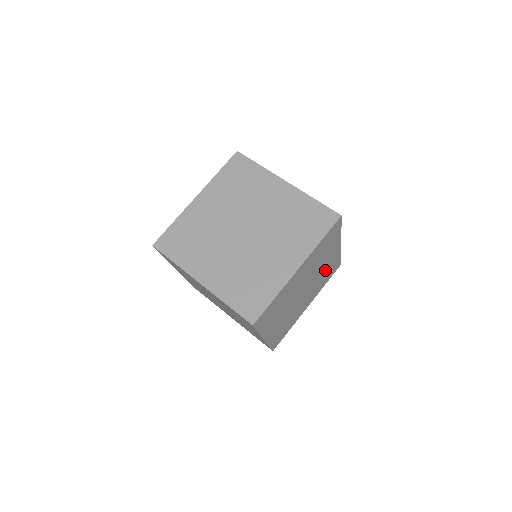
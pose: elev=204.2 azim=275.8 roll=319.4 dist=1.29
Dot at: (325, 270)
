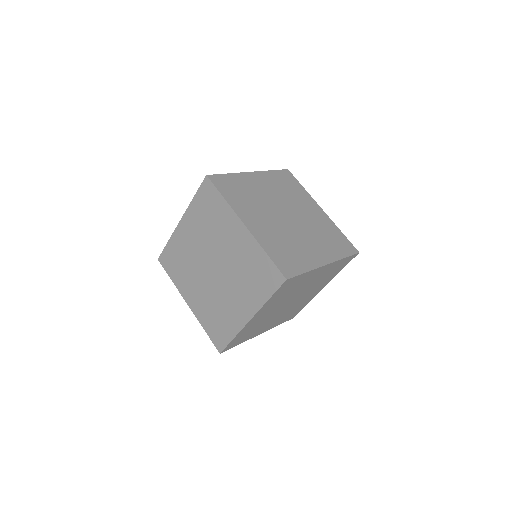
Dot at: (321, 277)
